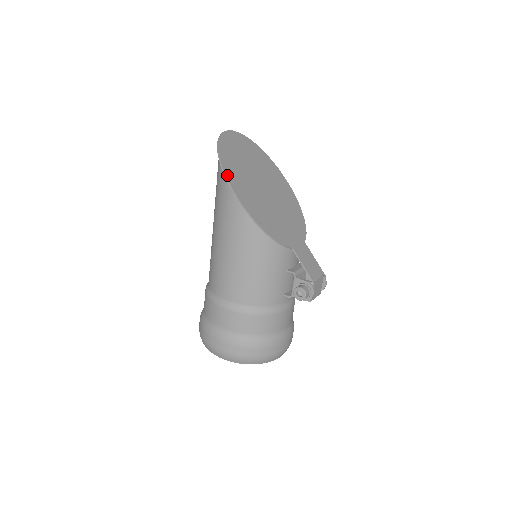
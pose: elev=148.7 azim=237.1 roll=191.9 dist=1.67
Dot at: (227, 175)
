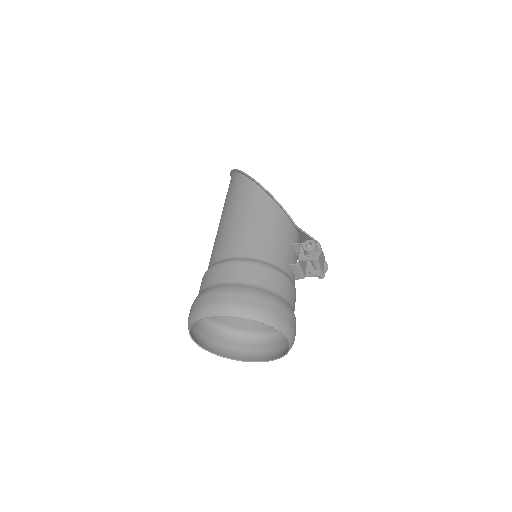
Dot at: occluded
